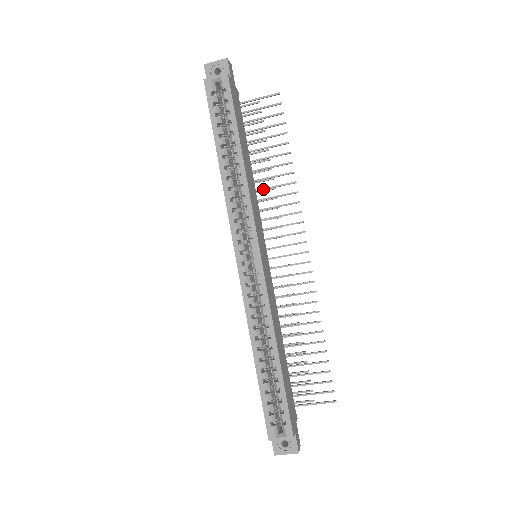
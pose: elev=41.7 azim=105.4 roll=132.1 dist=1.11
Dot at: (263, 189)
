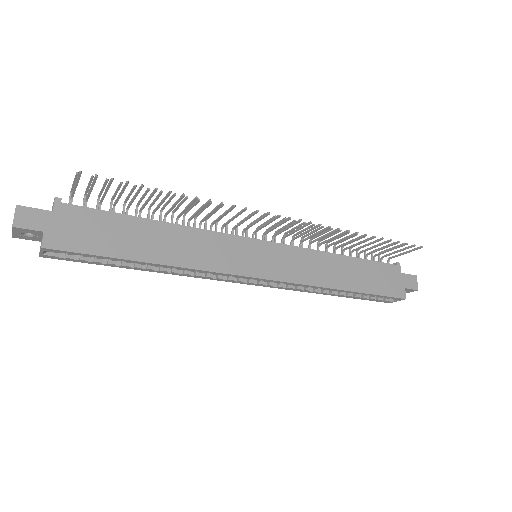
Dot at: occluded
